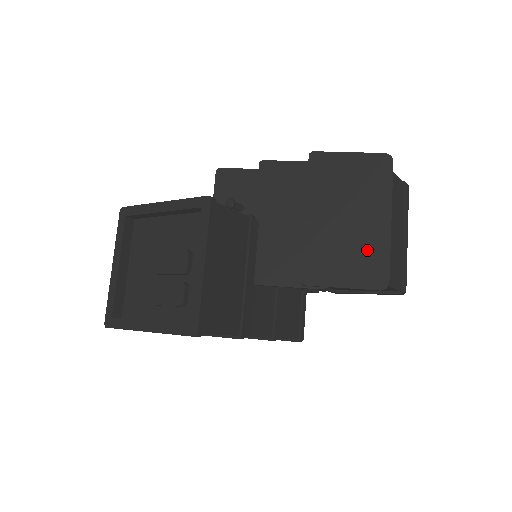
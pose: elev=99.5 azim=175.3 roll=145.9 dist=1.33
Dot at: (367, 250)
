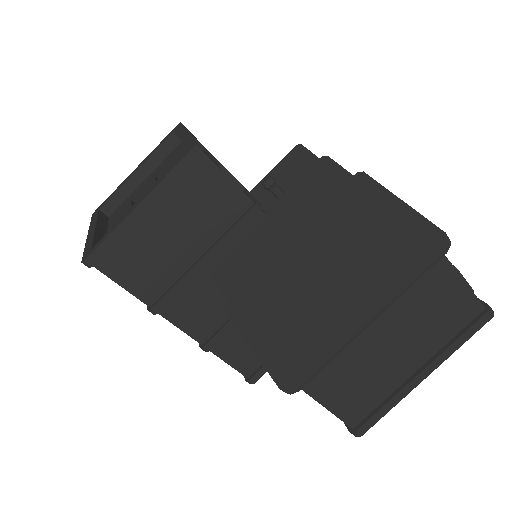
Dot at: (310, 331)
